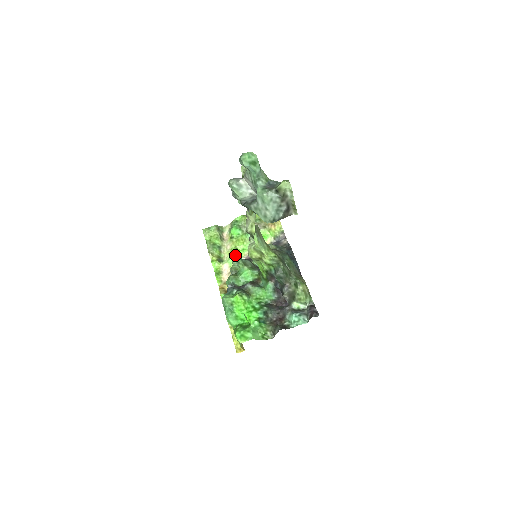
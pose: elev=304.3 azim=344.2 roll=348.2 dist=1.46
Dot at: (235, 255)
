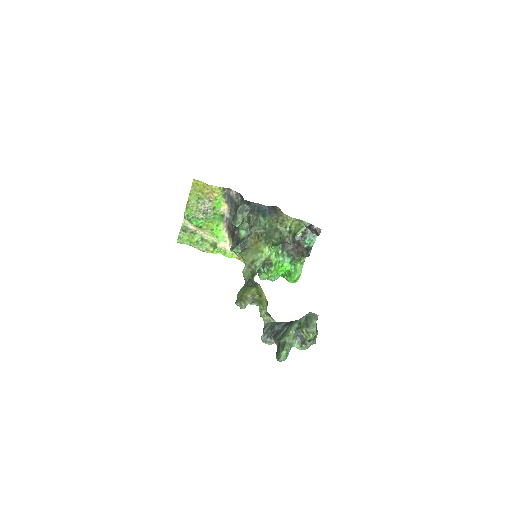
Dot at: (218, 234)
